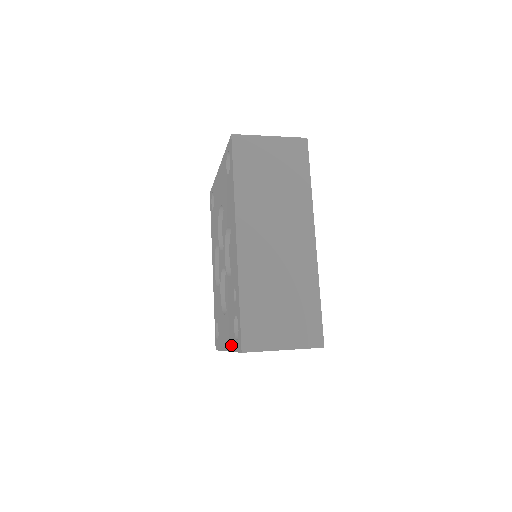
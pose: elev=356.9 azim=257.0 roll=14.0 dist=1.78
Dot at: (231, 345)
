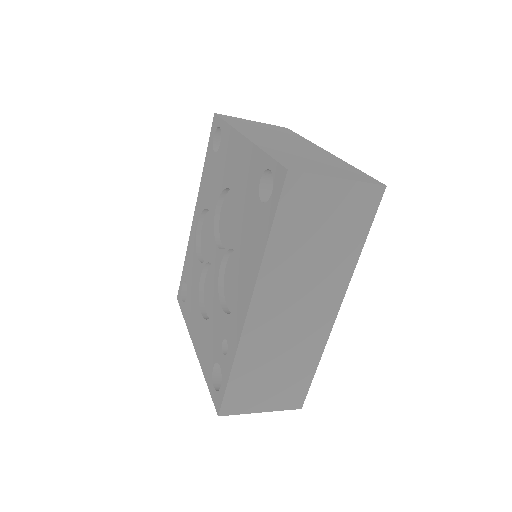
Dot at: (204, 366)
